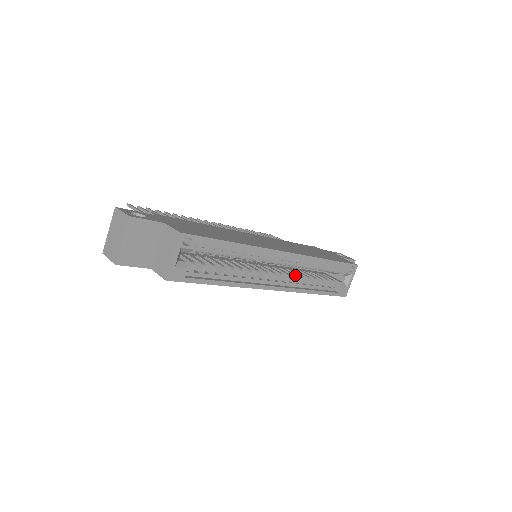
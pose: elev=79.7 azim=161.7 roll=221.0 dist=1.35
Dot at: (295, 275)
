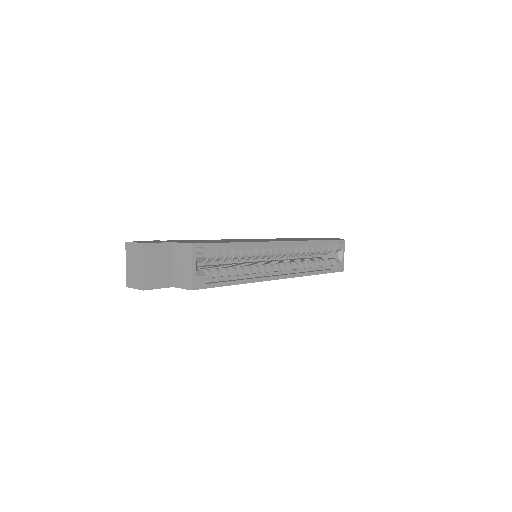
Dot at: (295, 262)
